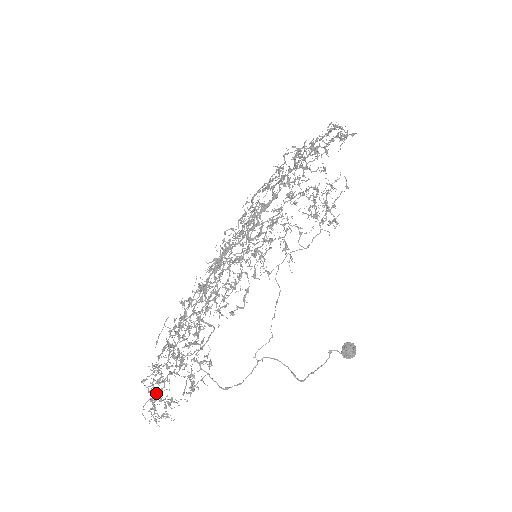
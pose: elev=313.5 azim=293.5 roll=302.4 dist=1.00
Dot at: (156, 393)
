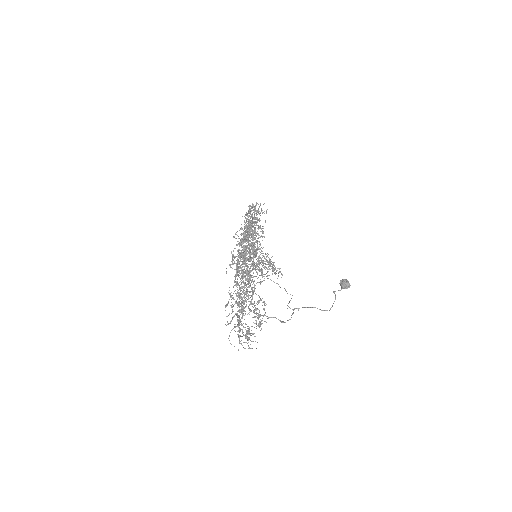
Dot at: (243, 304)
